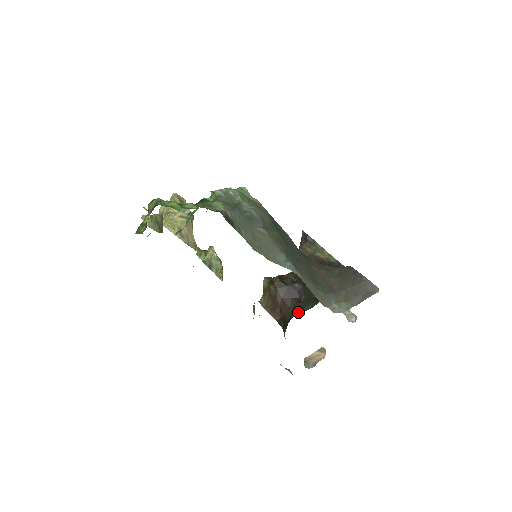
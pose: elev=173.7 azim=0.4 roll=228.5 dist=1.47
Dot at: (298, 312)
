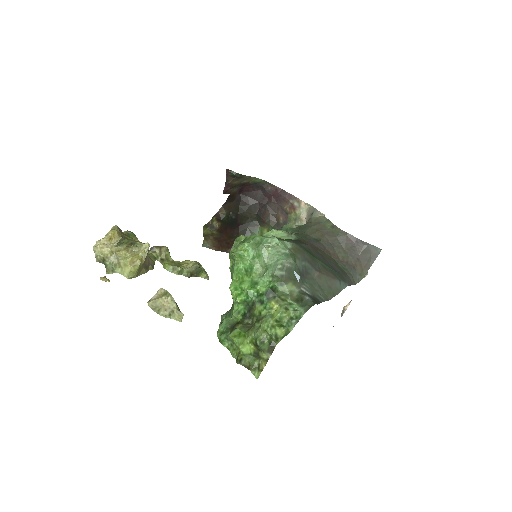
Dot at: occluded
